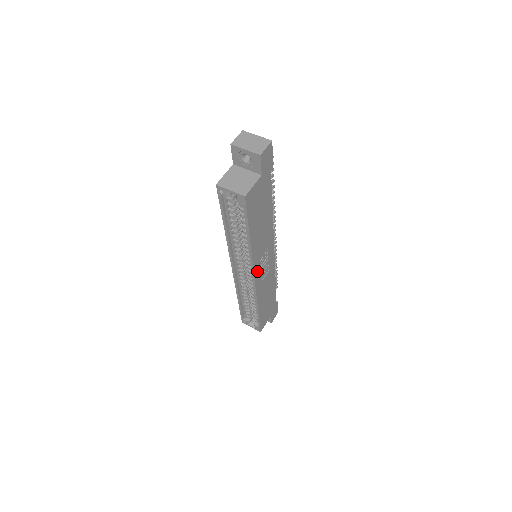
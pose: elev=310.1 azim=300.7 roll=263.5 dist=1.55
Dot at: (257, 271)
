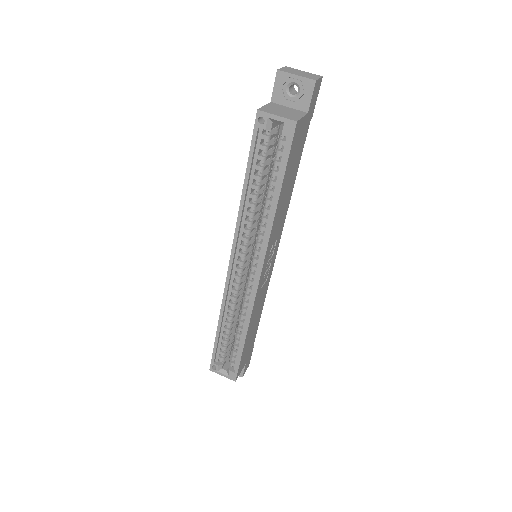
Dot at: (264, 266)
